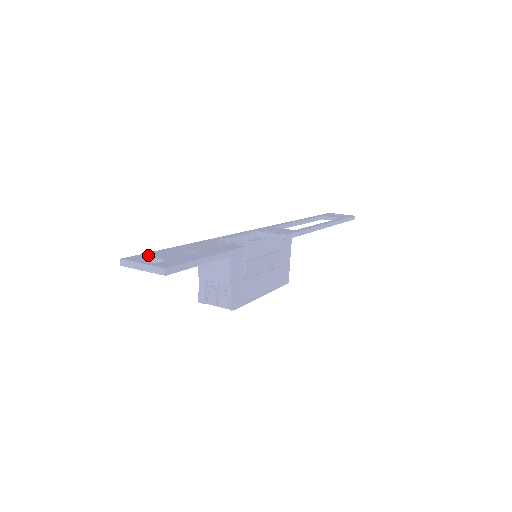
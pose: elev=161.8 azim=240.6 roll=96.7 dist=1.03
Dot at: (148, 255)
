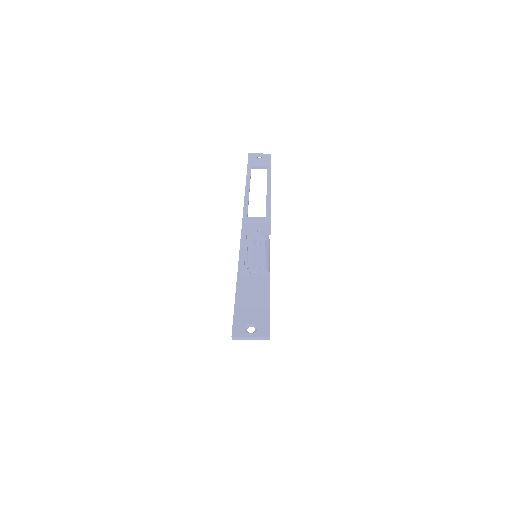
Dot at: (239, 322)
